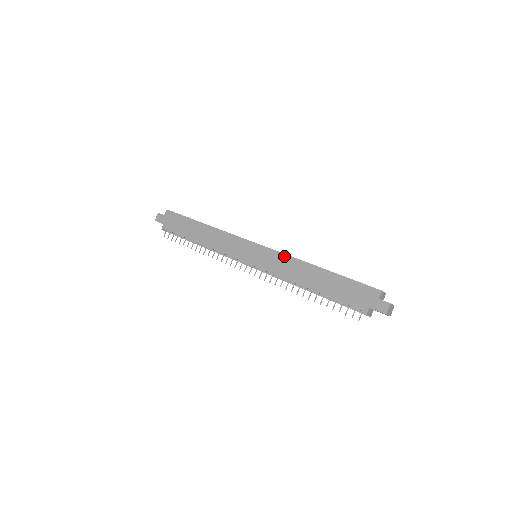
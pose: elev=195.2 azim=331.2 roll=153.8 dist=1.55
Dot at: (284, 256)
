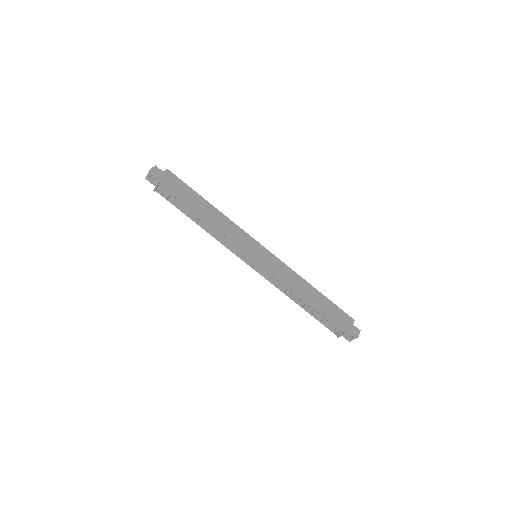
Dot at: (287, 267)
